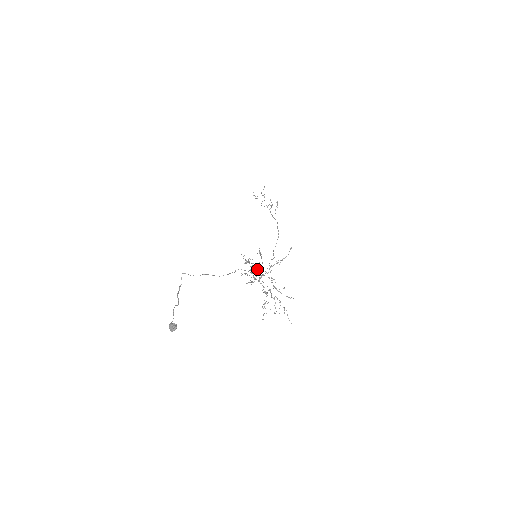
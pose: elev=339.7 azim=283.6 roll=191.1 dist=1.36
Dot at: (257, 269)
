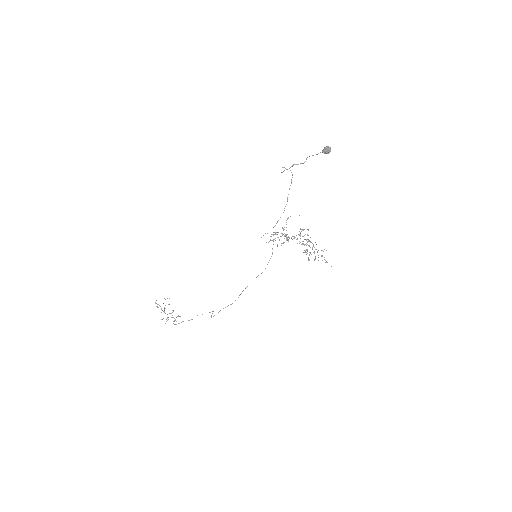
Dot at: occluded
